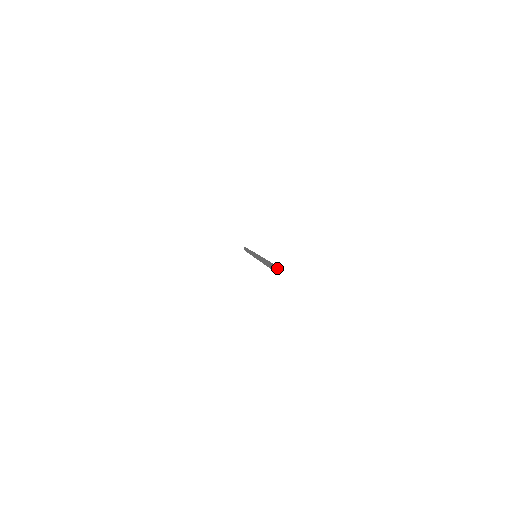
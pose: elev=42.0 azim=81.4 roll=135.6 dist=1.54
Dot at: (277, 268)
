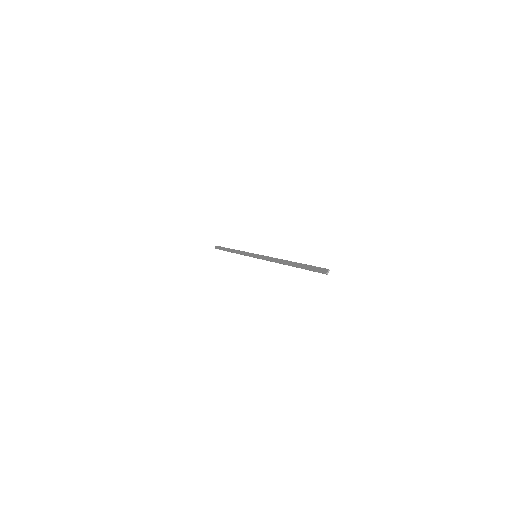
Dot at: (328, 269)
